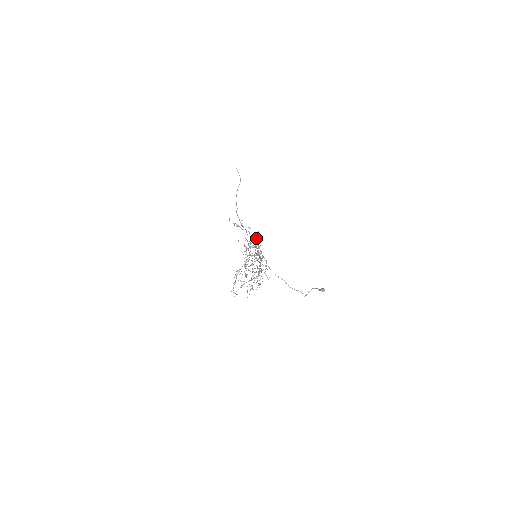
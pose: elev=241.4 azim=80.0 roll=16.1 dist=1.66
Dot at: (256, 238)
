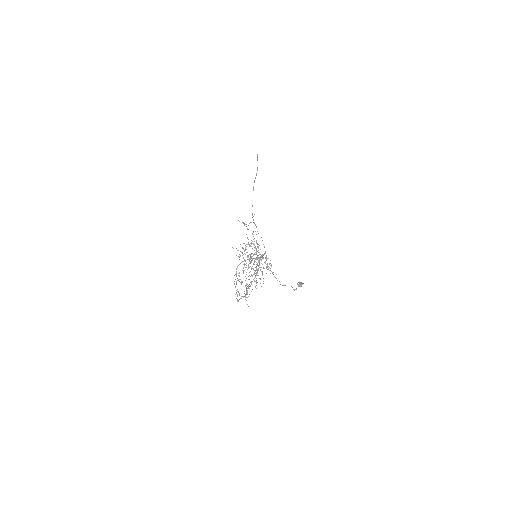
Dot at: occluded
